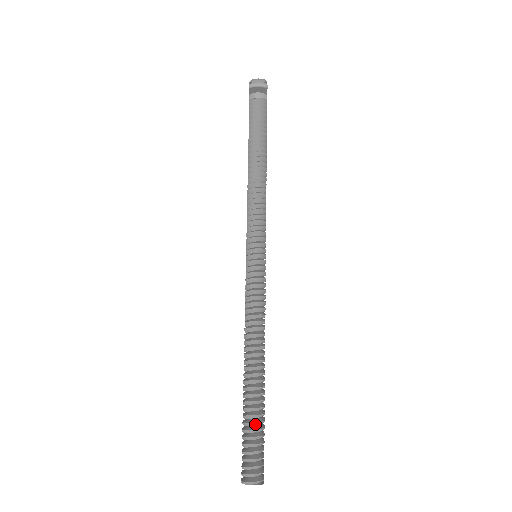
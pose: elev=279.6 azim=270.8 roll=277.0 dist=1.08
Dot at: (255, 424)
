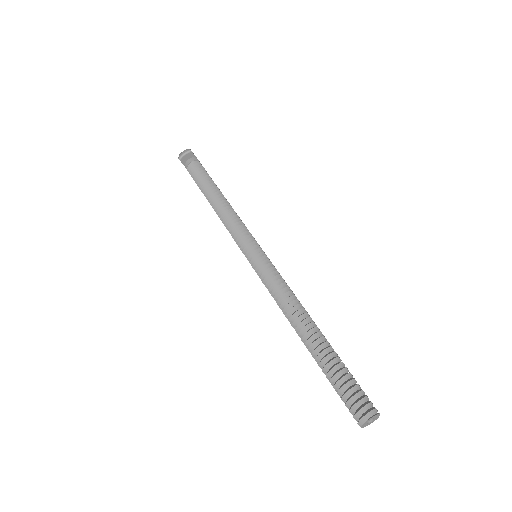
Dot at: (336, 369)
